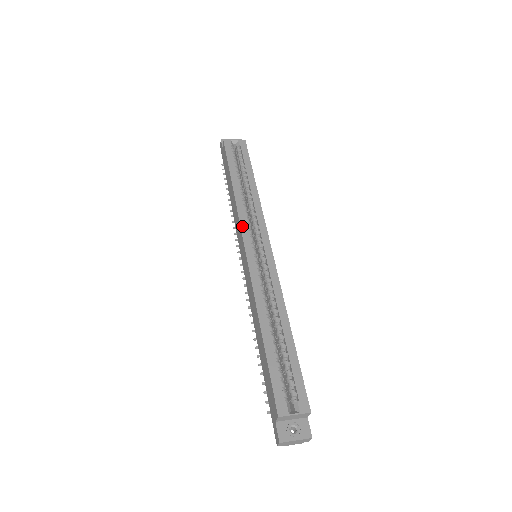
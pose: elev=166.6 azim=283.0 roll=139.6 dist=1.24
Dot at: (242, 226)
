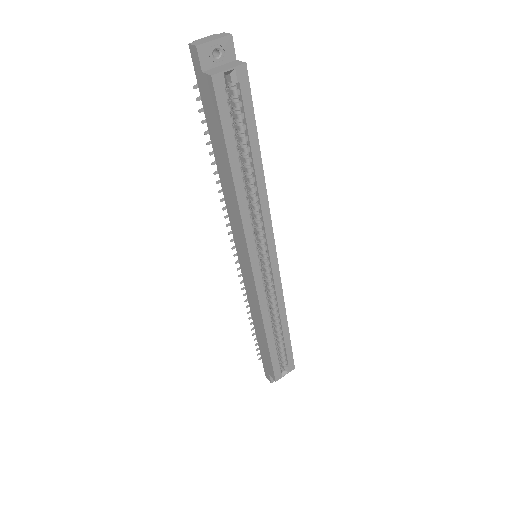
Dot at: (248, 243)
